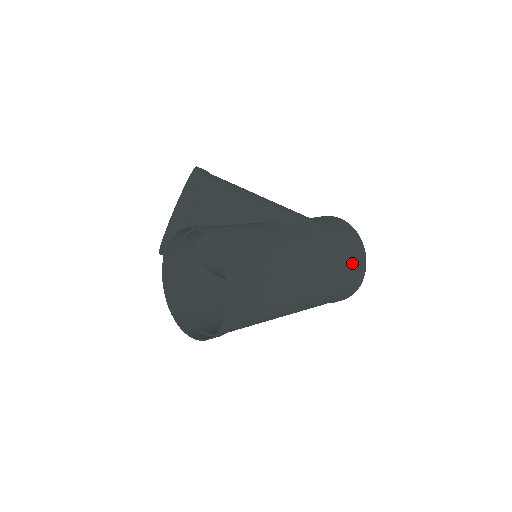
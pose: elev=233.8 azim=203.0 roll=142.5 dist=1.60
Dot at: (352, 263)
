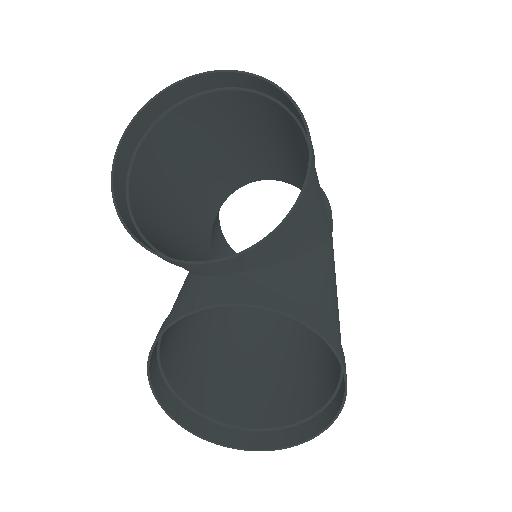
Dot at: occluded
